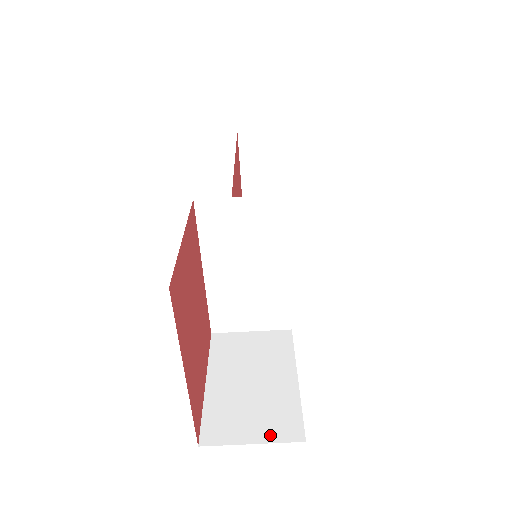
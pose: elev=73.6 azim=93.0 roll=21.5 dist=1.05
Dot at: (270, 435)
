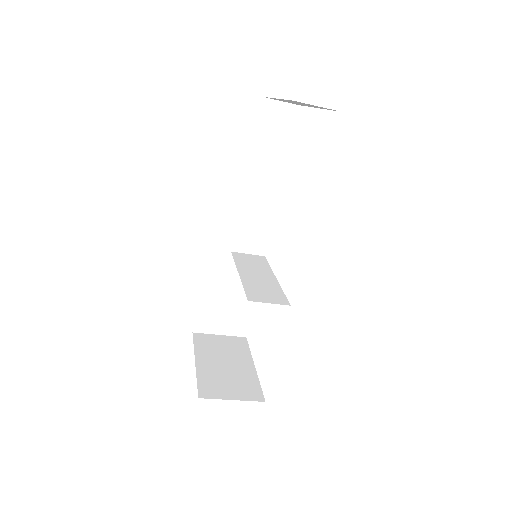
Dot at: (230, 332)
